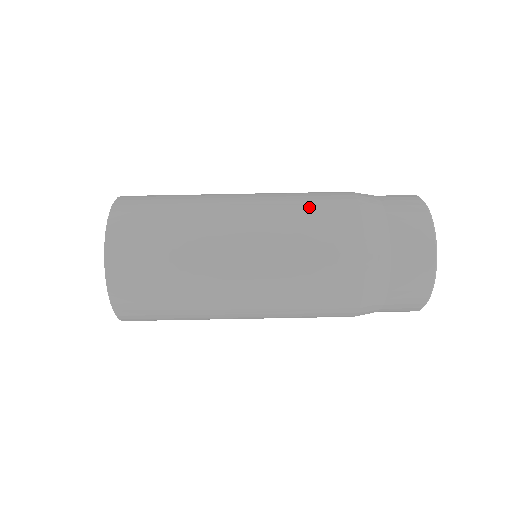
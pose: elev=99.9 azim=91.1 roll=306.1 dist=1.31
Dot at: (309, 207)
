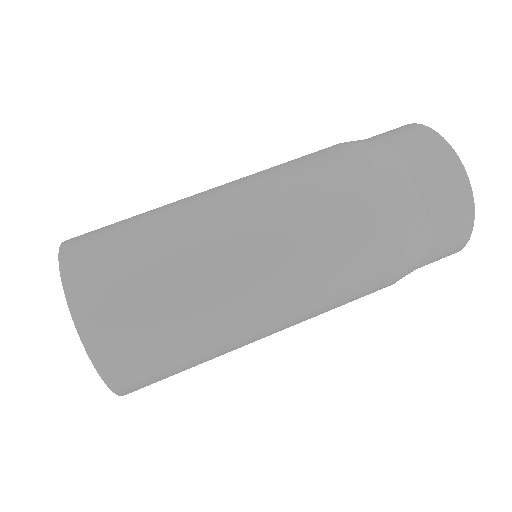
Dot at: occluded
